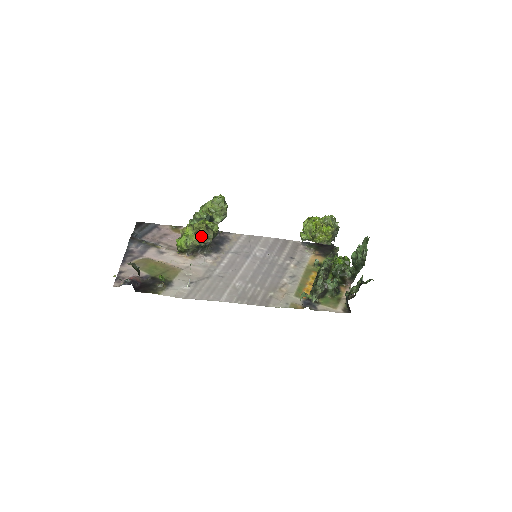
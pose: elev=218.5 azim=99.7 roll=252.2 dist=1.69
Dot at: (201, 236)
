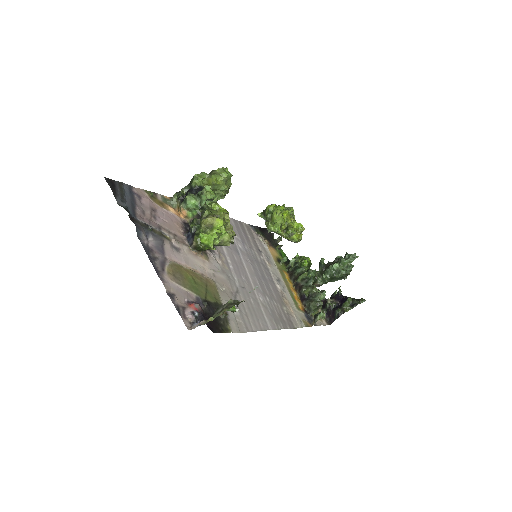
Dot at: (233, 235)
